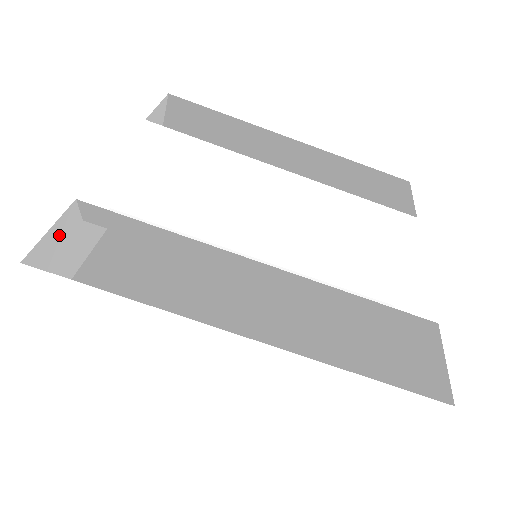
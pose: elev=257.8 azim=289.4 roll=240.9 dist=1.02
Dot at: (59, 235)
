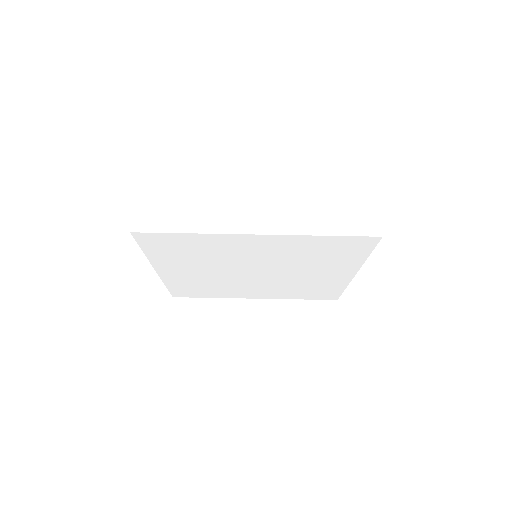
Dot at: occluded
